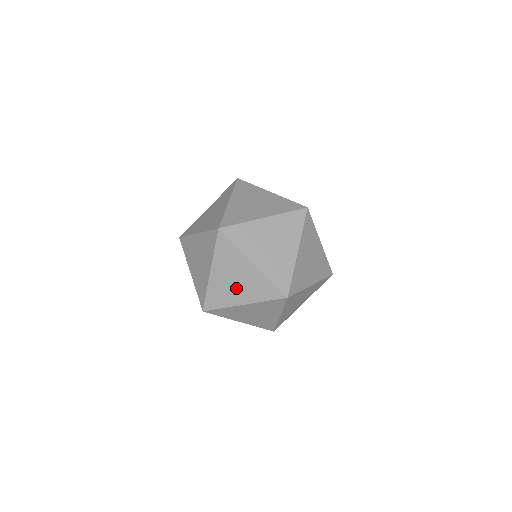
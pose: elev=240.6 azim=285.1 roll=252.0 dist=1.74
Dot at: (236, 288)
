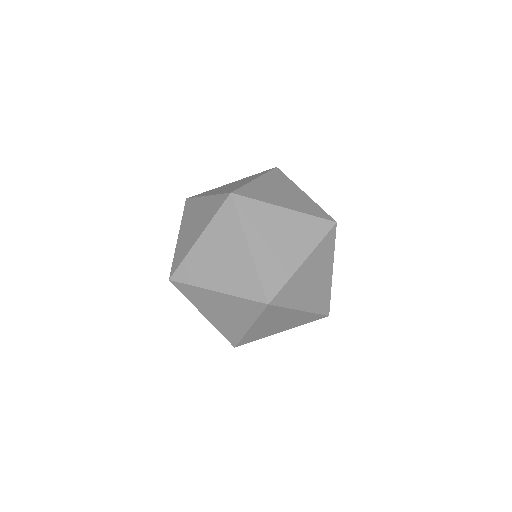
Dot at: (230, 318)
